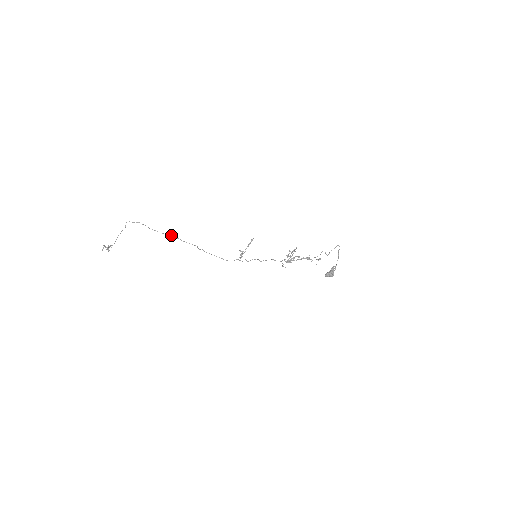
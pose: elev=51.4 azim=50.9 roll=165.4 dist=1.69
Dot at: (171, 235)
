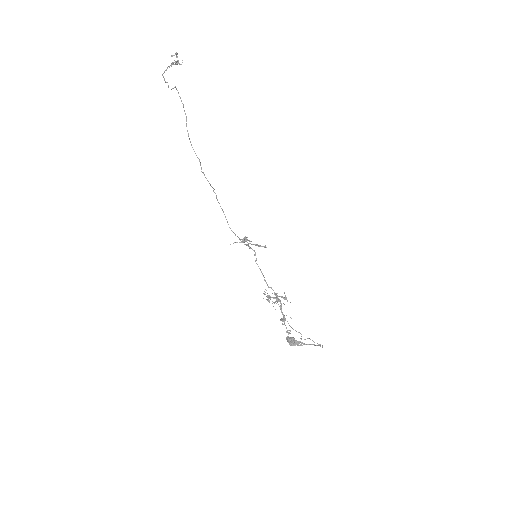
Dot at: occluded
